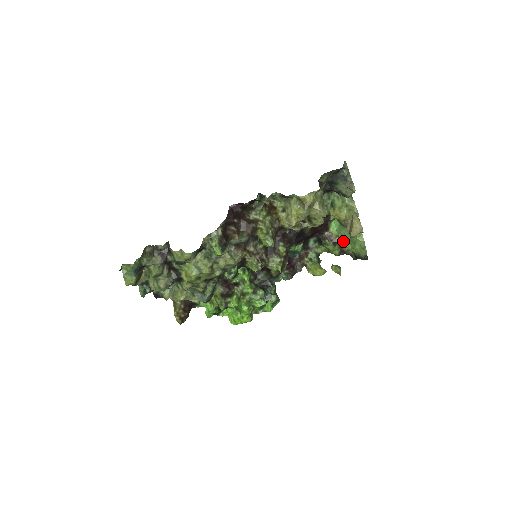
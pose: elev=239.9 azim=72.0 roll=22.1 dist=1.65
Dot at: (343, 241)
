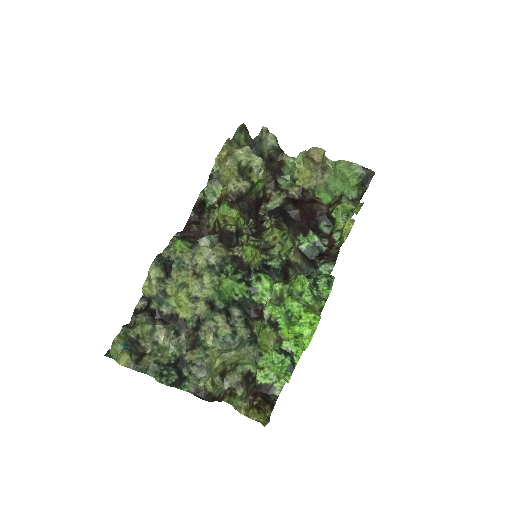
Dot at: (340, 192)
